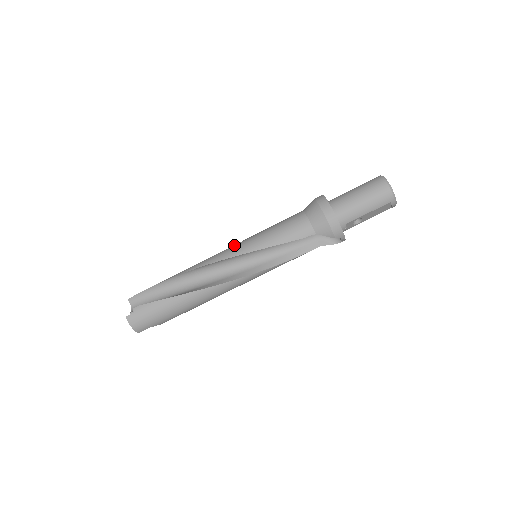
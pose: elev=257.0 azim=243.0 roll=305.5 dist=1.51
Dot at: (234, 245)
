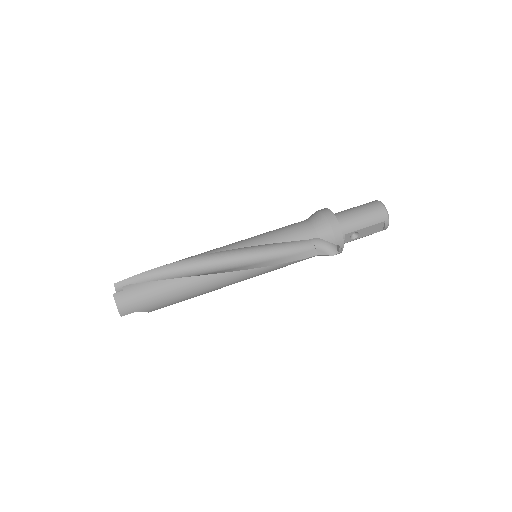
Dot at: occluded
